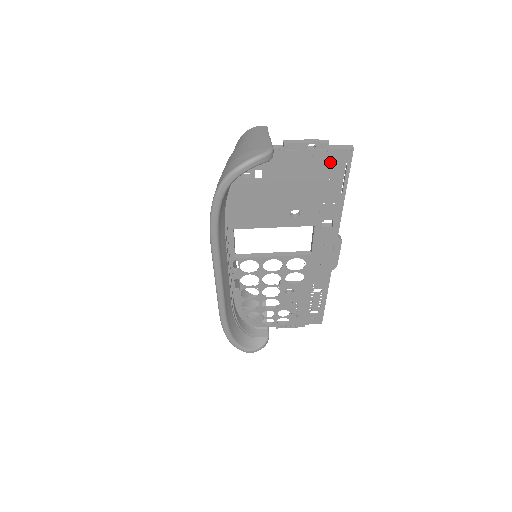
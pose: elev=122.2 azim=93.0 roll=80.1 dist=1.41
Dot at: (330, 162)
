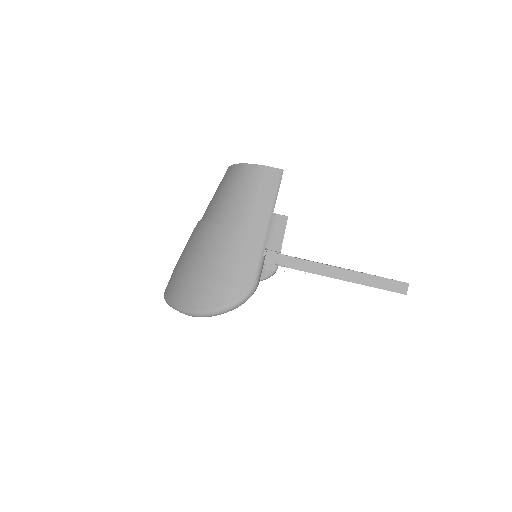
Dot at: occluded
